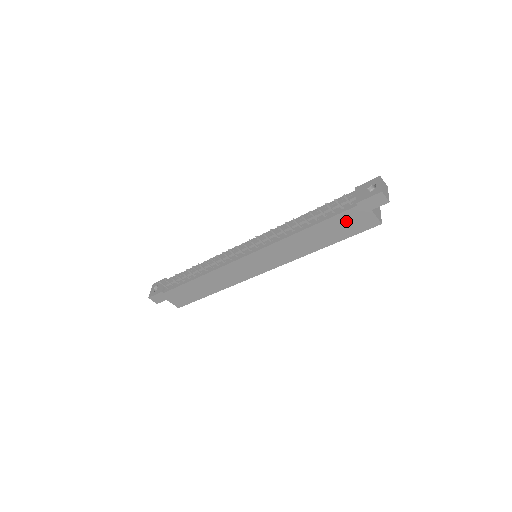
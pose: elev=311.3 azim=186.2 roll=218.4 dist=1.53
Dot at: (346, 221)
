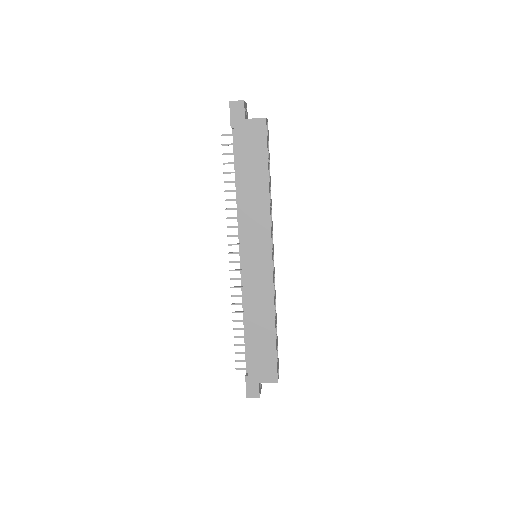
Dot at: (246, 146)
